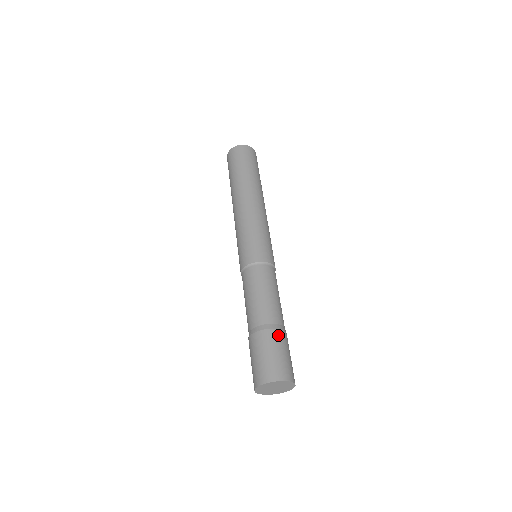
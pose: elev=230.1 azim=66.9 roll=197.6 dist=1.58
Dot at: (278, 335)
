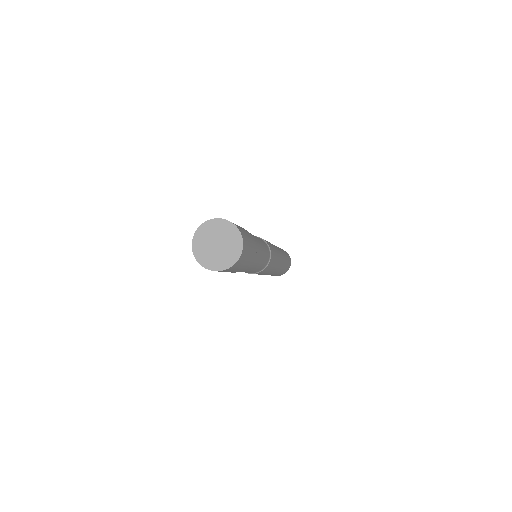
Dot at: occluded
